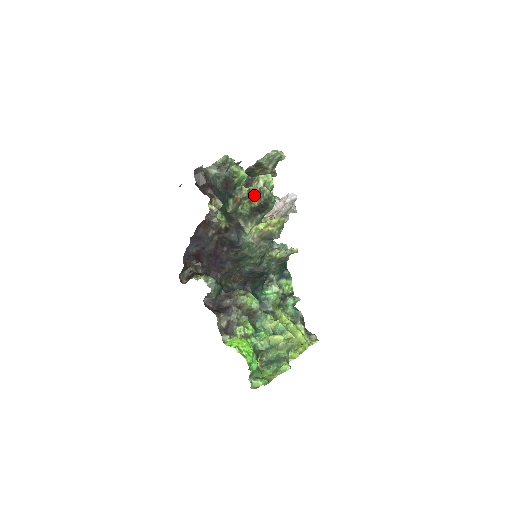
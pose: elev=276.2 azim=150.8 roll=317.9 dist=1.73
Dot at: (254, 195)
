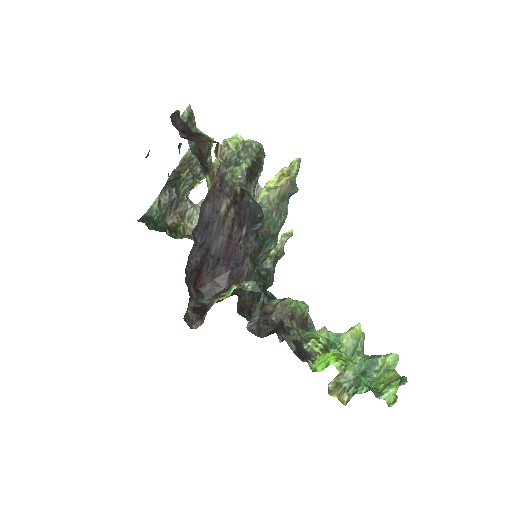
Dot at: (237, 156)
